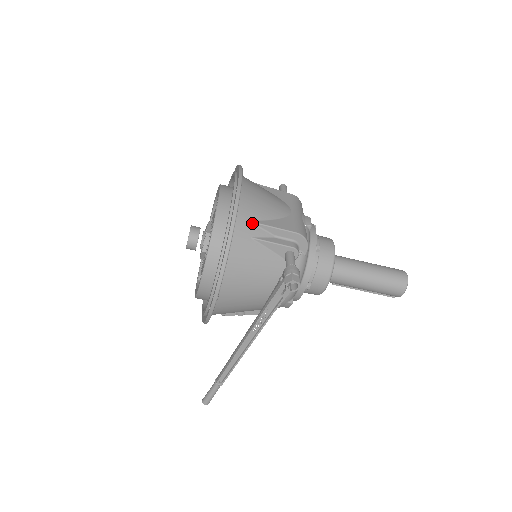
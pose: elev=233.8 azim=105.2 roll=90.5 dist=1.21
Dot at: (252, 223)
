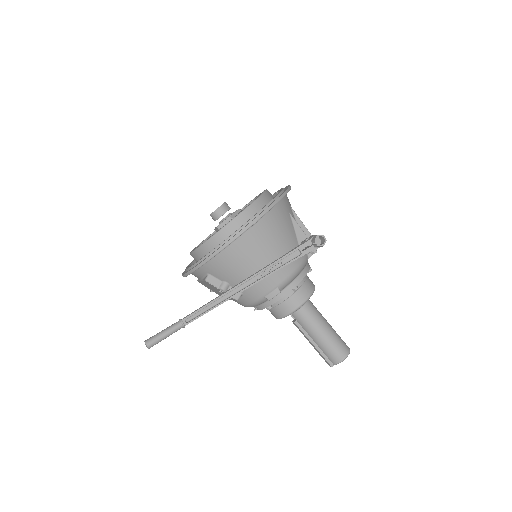
Dot at: (291, 207)
